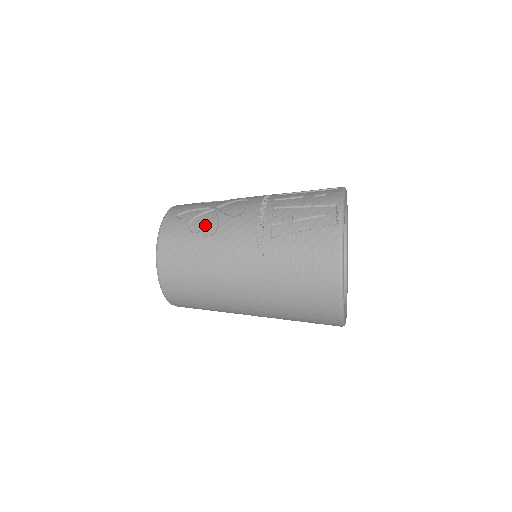
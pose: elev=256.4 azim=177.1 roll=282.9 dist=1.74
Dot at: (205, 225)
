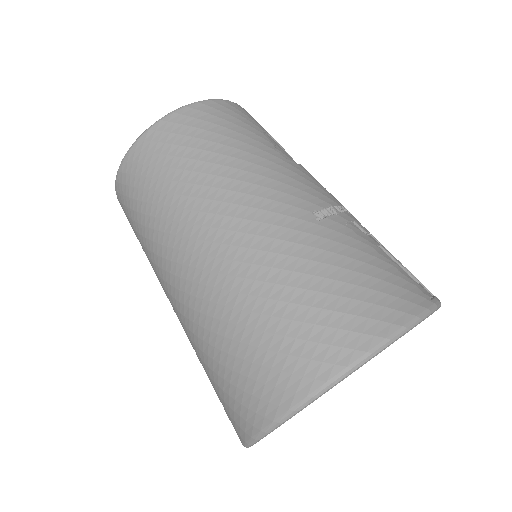
Dot at: (282, 150)
